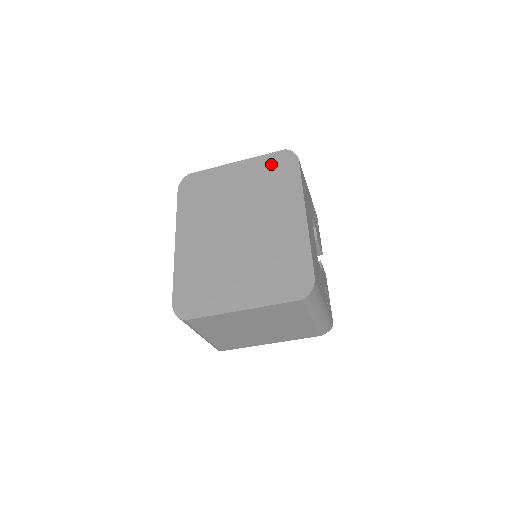
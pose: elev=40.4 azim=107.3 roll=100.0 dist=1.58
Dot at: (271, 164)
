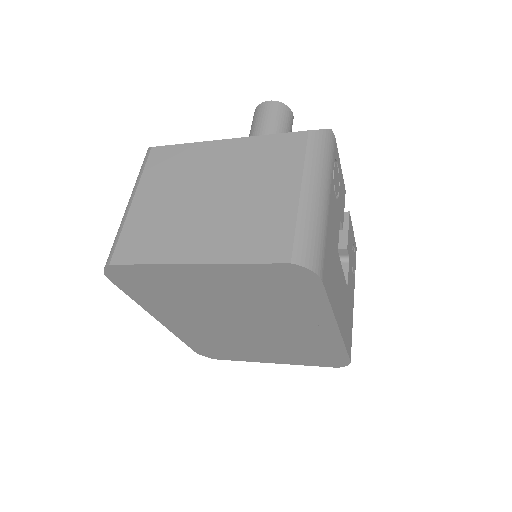
Dot at: (268, 278)
